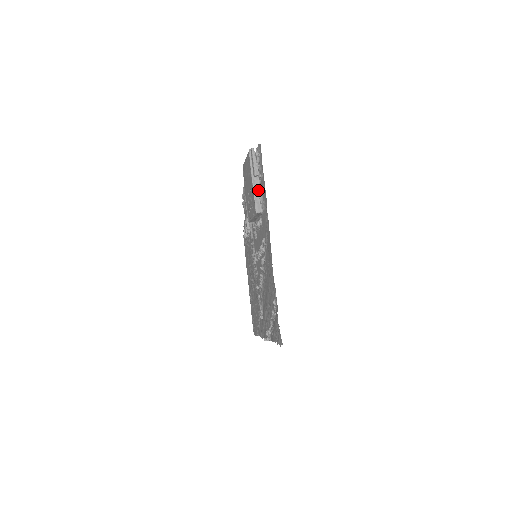
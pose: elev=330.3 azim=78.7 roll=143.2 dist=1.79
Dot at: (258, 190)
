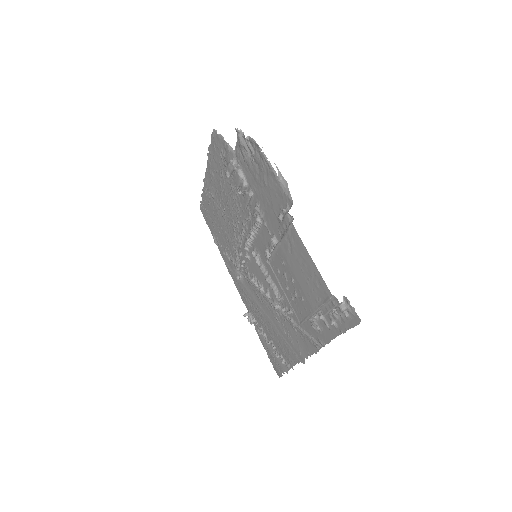
Dot at: (316, 313)
